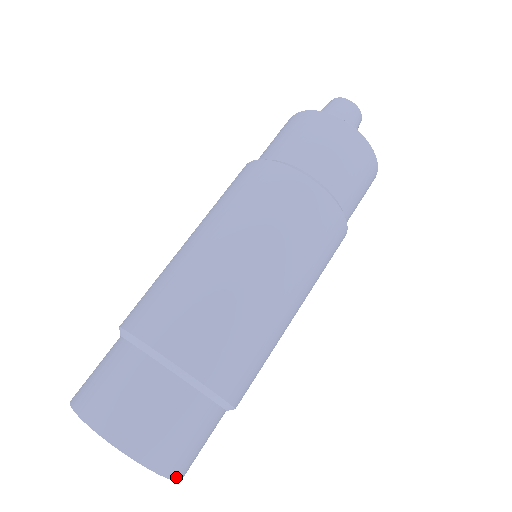
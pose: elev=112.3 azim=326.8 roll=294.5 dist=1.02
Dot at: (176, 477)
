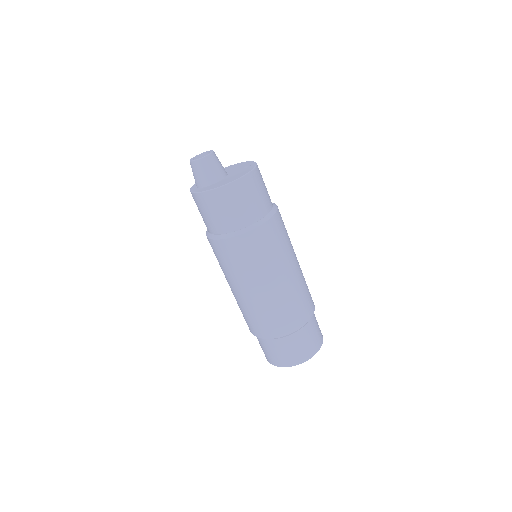
Dot at: (302, 362)
